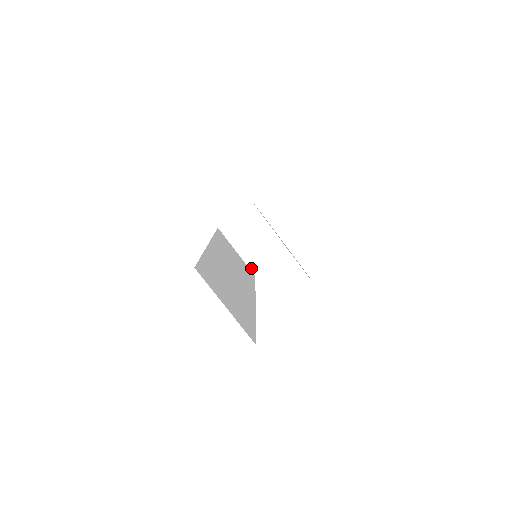
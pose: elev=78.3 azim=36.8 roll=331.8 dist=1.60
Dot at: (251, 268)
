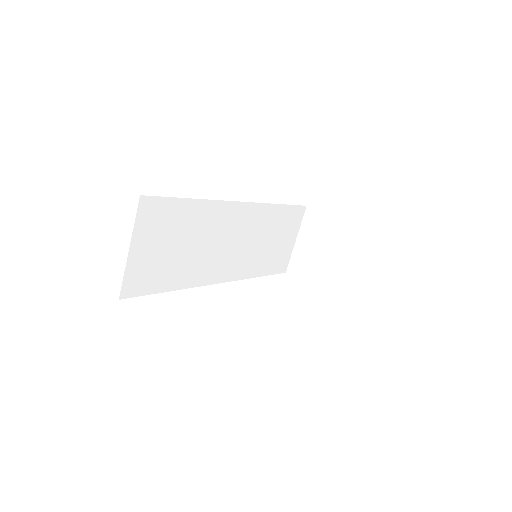
Dot at: (291, 263)
